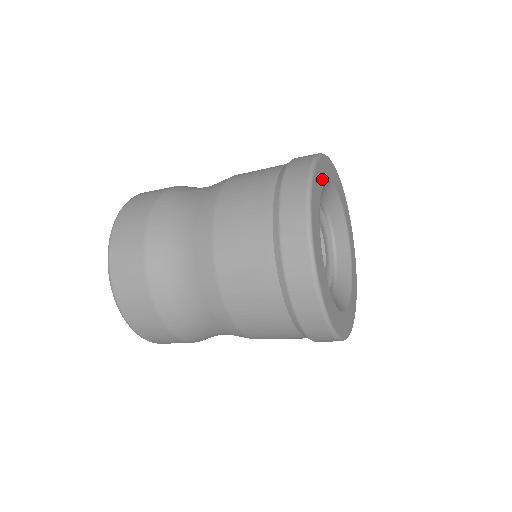
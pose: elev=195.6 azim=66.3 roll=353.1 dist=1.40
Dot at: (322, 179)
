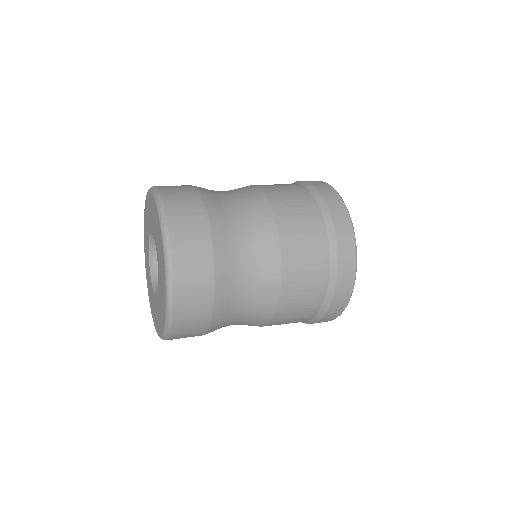
Dot at: occluded
